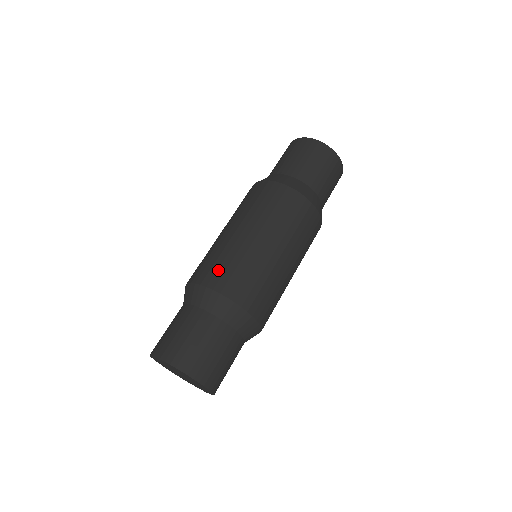
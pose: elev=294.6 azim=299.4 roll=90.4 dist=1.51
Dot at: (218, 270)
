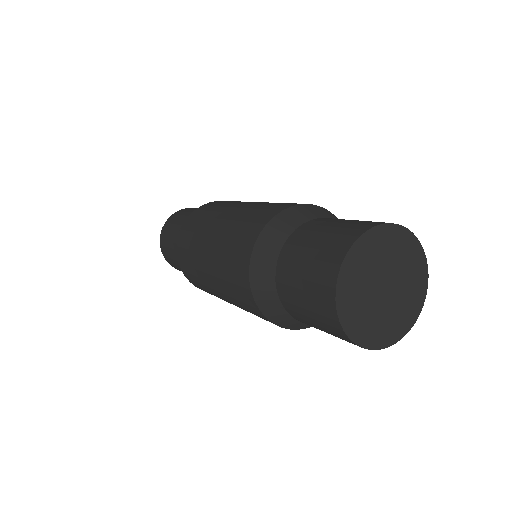
Dot at: (268, 208)
